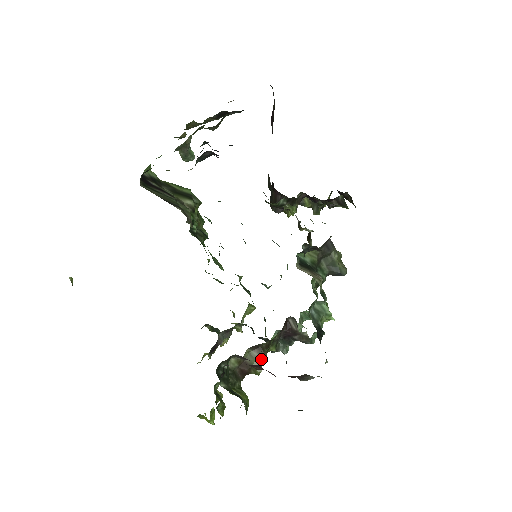
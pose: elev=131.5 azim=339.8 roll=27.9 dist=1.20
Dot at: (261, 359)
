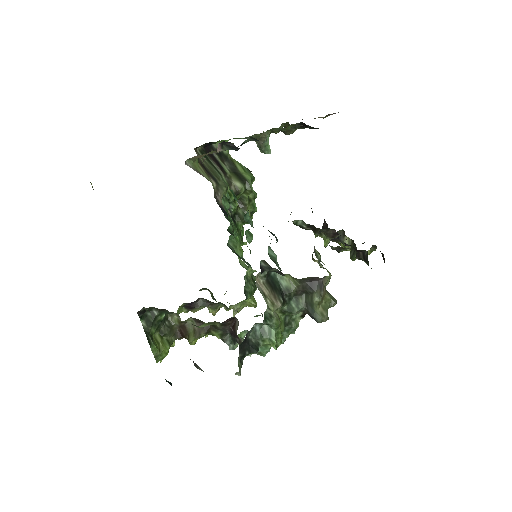
Dot at: (197, 333)
